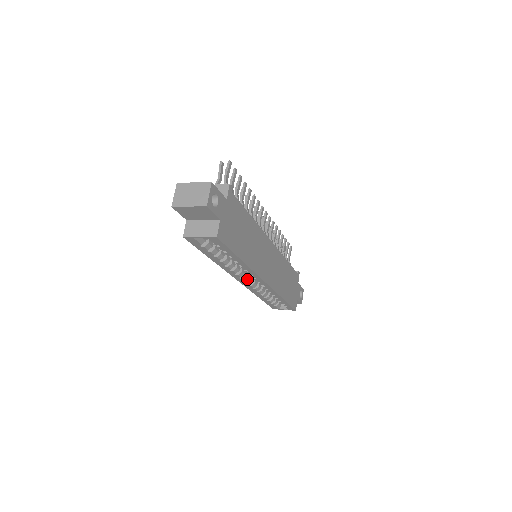
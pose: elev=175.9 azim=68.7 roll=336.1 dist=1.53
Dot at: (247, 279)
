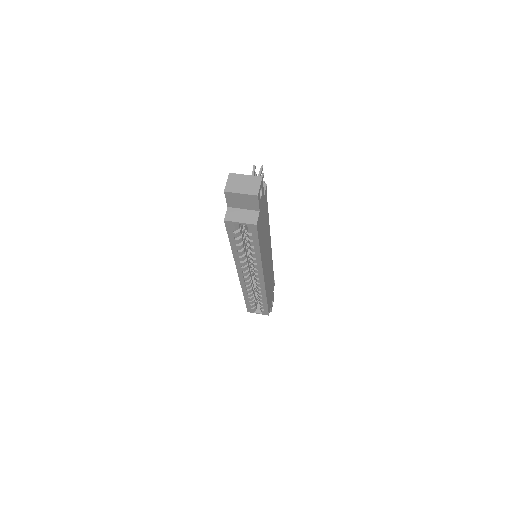
Dot at: (246, 275)
